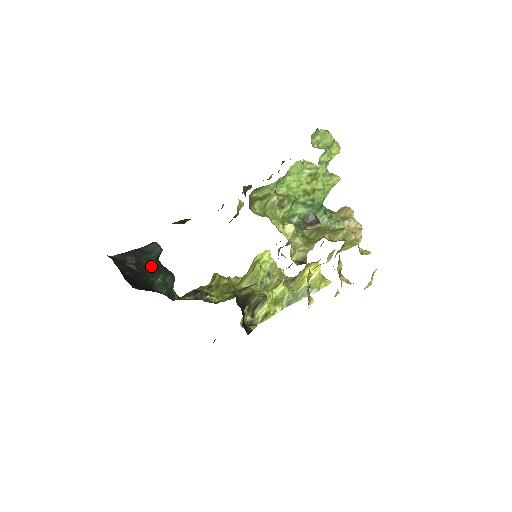
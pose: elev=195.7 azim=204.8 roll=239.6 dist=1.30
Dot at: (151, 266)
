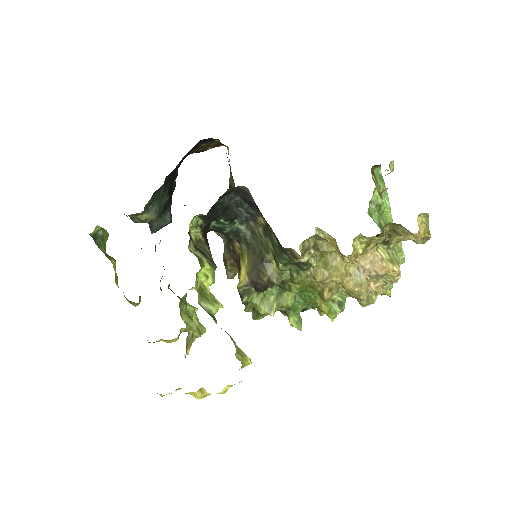
Dot at: (171, 195)
